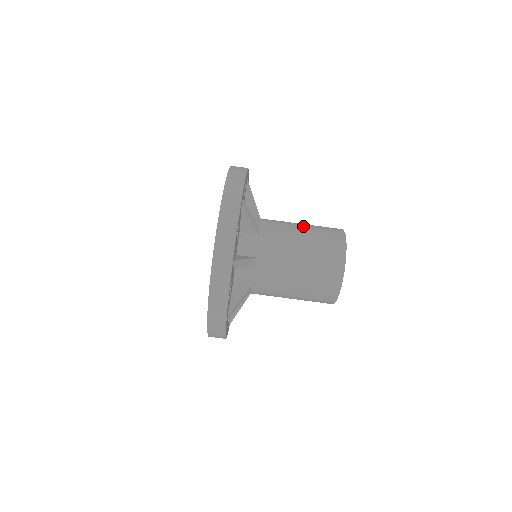
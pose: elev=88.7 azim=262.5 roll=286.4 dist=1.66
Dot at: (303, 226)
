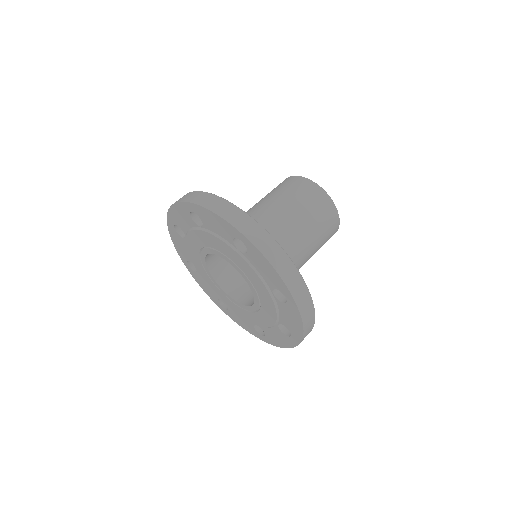
Dot at: (267, 198)
